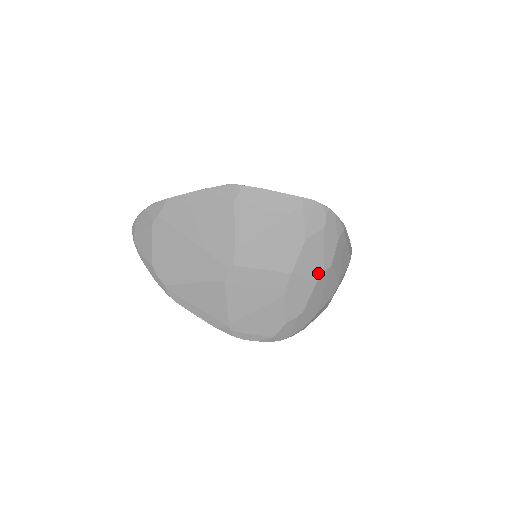
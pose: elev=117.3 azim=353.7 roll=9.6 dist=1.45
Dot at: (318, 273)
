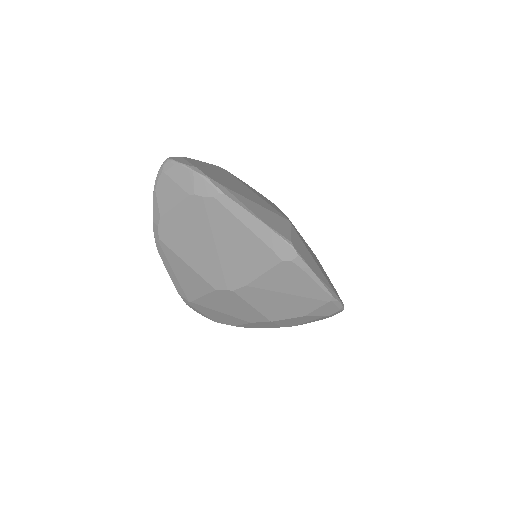
Dot at: (290, 325)
